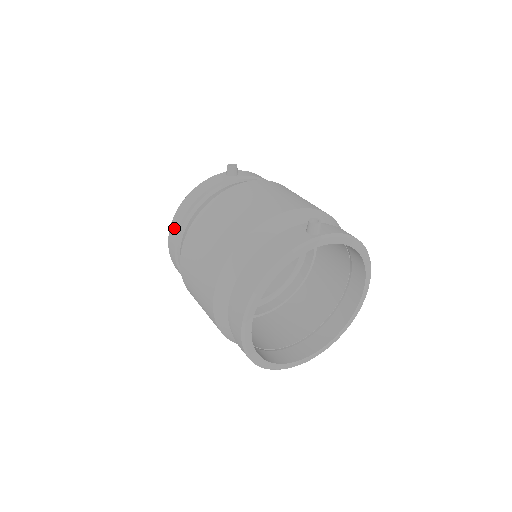
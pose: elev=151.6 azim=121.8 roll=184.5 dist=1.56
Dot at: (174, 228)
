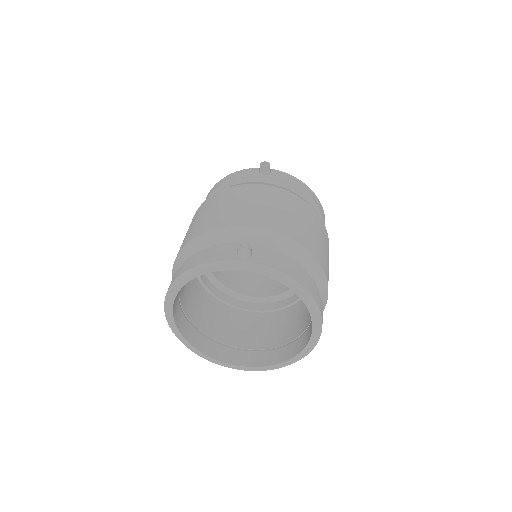
Dot at: occluded
